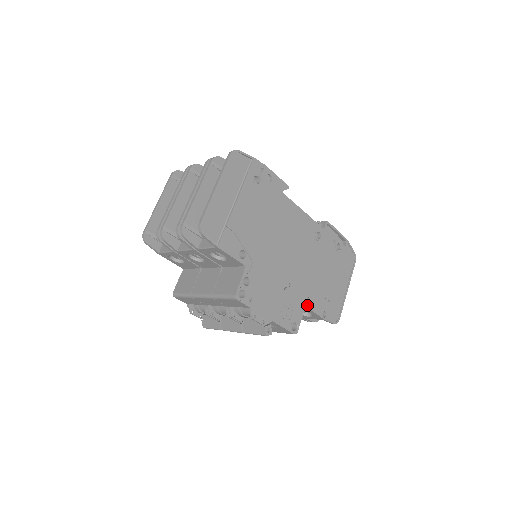
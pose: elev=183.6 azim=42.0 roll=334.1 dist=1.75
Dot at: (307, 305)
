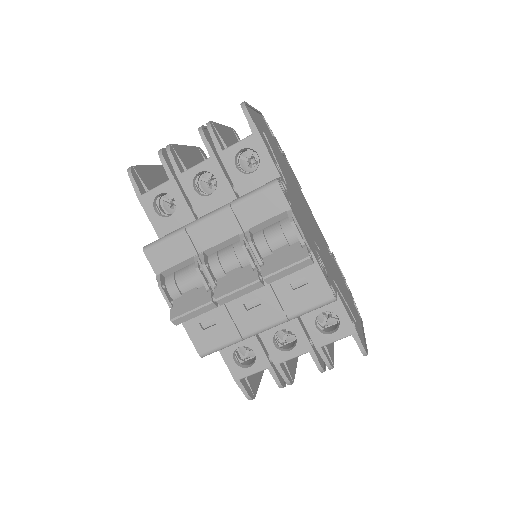
Dot at: (337, 291)
